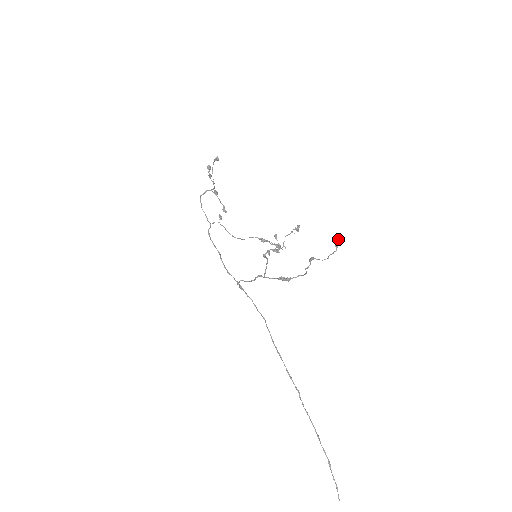
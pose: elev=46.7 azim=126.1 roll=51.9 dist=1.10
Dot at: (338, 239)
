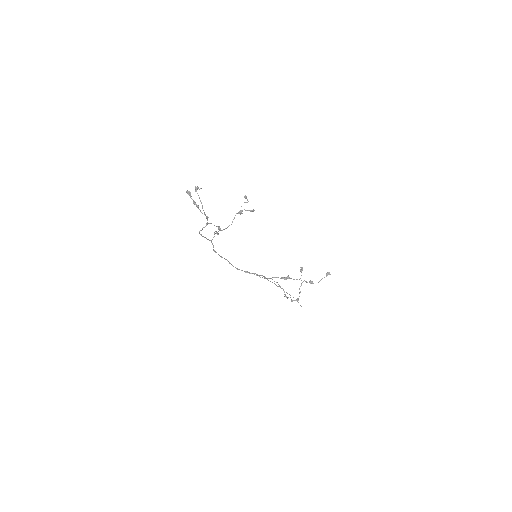
Dot at: (329, 274)
